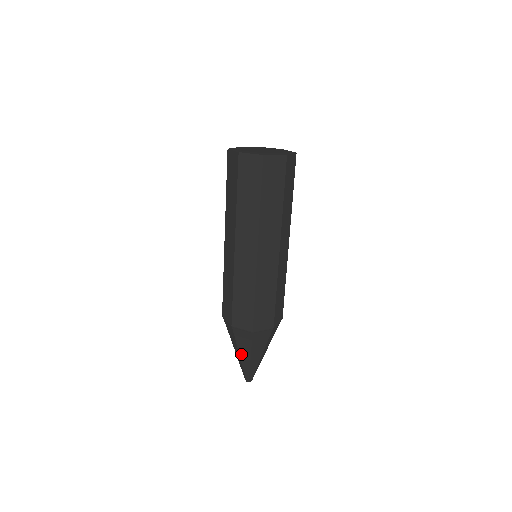
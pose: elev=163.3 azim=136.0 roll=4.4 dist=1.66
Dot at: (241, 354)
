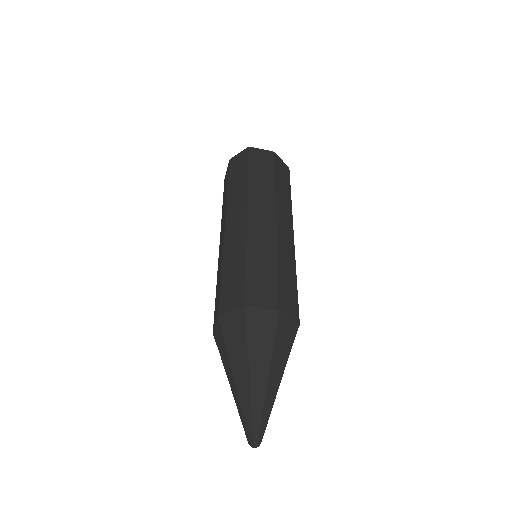
Dot at: (235, 372)
